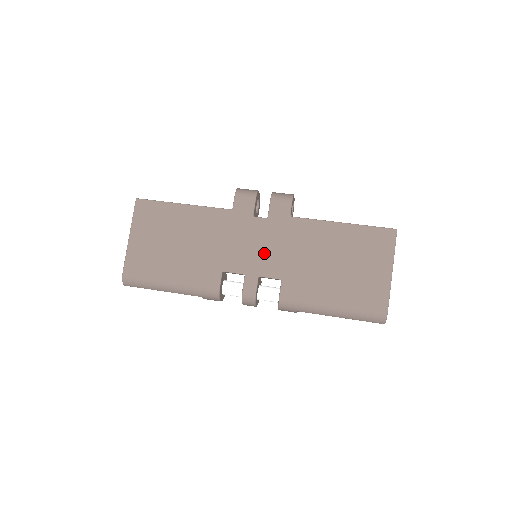
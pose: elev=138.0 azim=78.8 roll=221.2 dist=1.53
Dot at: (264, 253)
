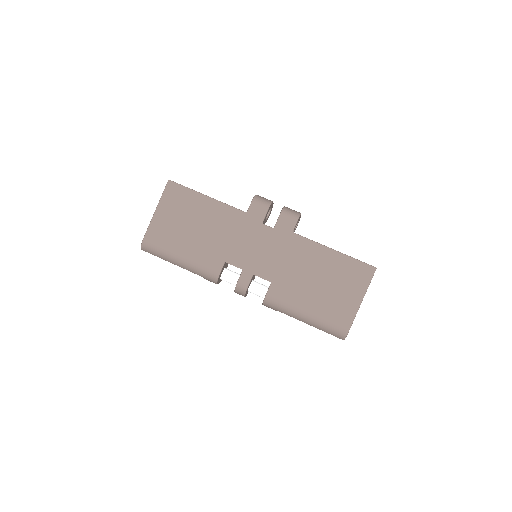
Dot at: (263, 256)
